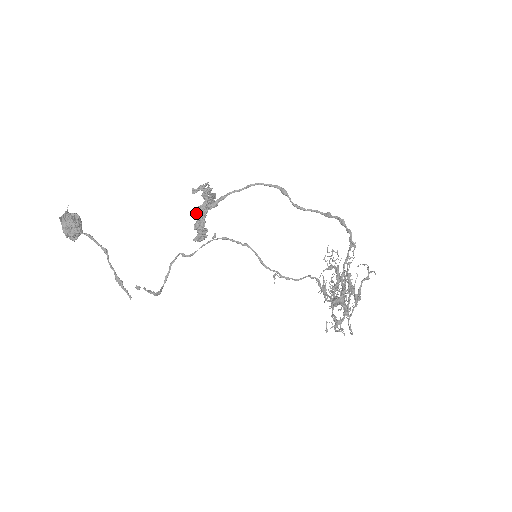
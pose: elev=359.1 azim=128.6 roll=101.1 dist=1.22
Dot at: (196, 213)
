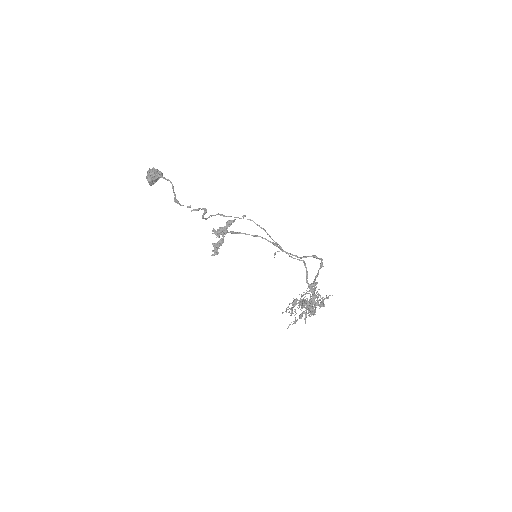
Dot at: occluded
